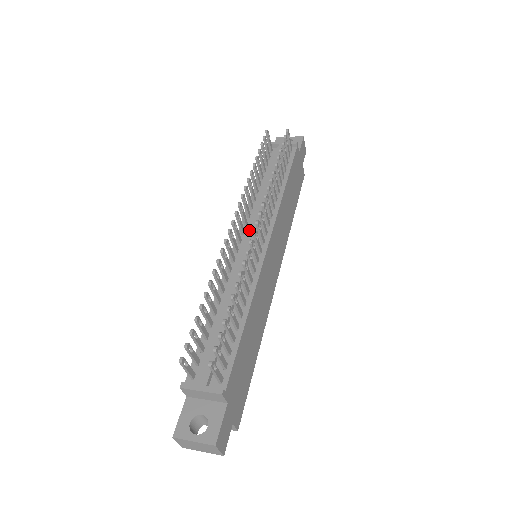
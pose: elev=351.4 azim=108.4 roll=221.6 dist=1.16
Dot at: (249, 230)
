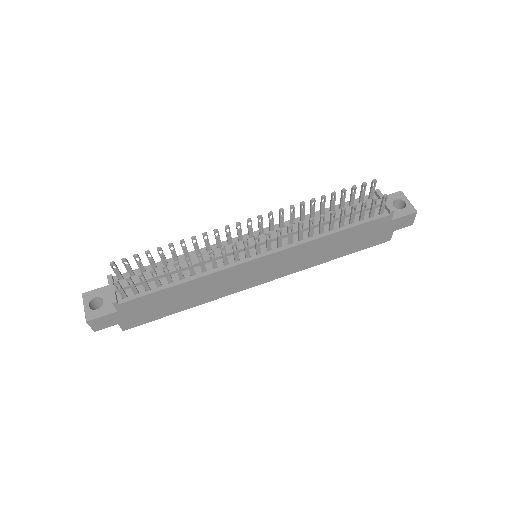
Dot at: (267, 236)
